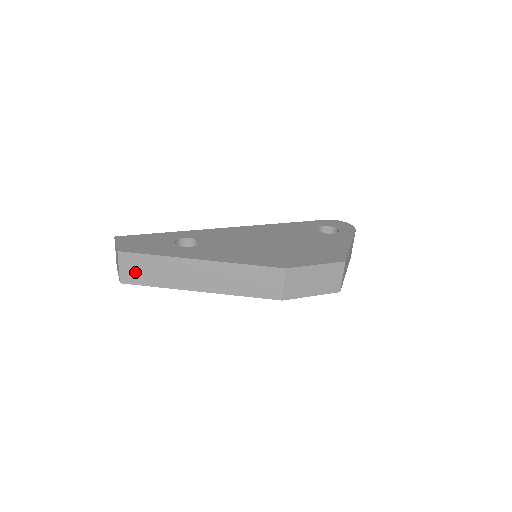
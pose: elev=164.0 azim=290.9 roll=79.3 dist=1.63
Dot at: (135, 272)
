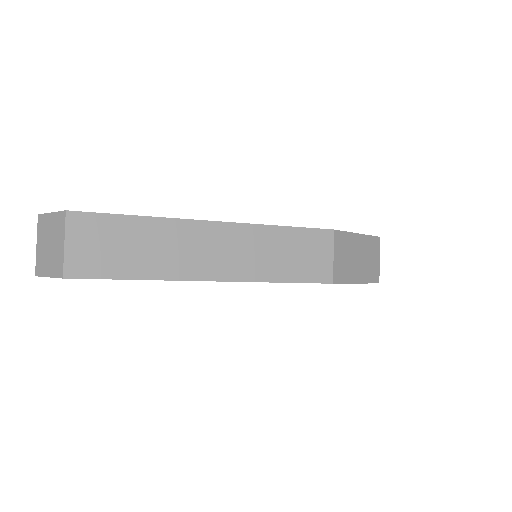
Dot at: (97, 252)
